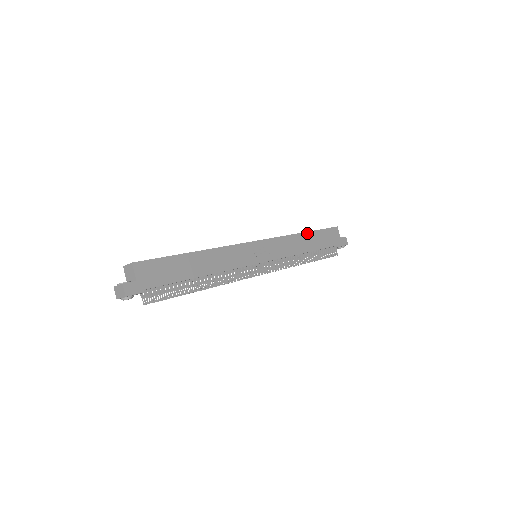
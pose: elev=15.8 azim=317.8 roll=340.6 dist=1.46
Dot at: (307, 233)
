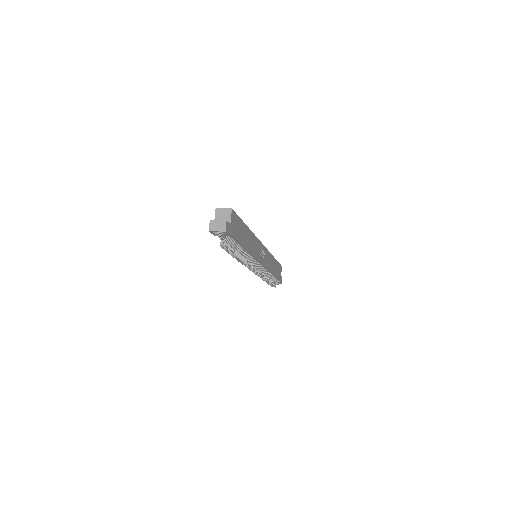
Dot at: (275, 259)
